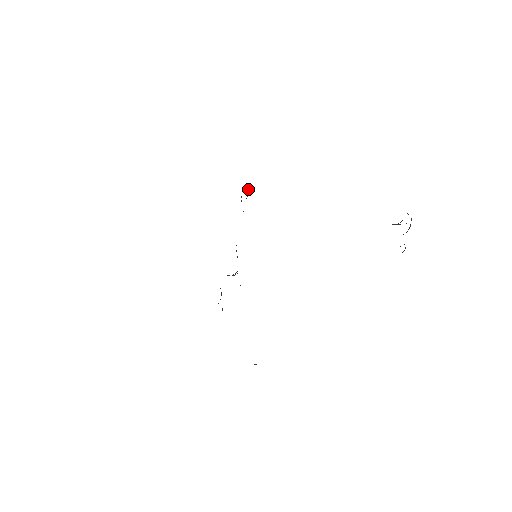
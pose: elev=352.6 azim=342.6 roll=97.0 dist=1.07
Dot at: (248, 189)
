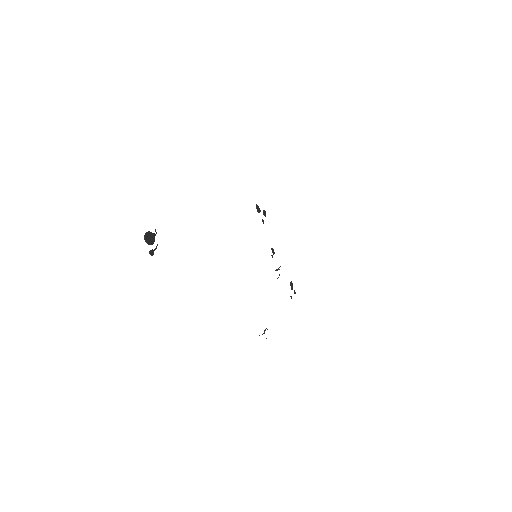
Dot at: (256, 206)
